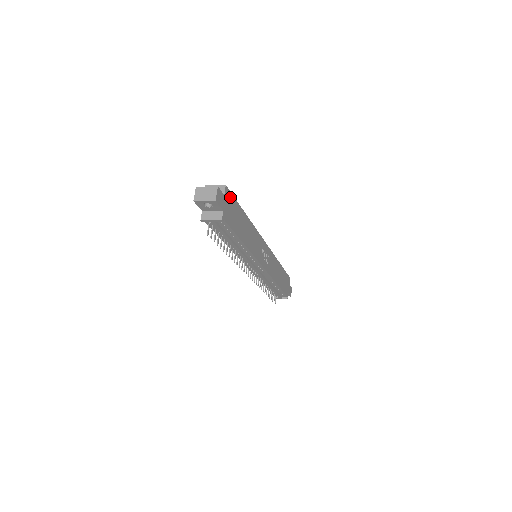
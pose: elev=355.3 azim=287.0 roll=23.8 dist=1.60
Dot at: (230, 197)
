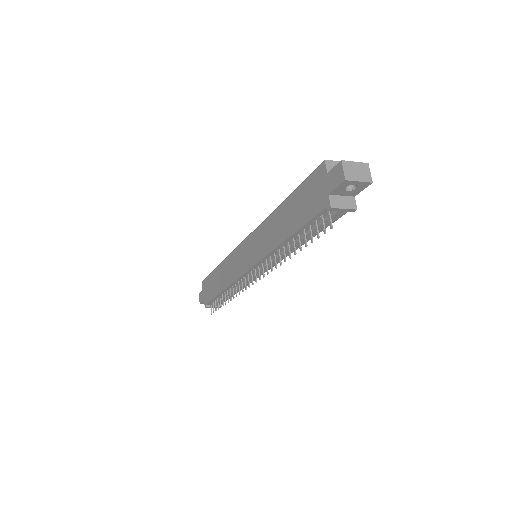
Dot at: occluded
